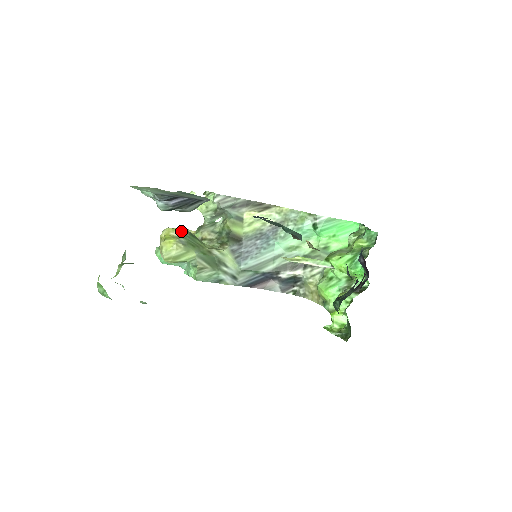
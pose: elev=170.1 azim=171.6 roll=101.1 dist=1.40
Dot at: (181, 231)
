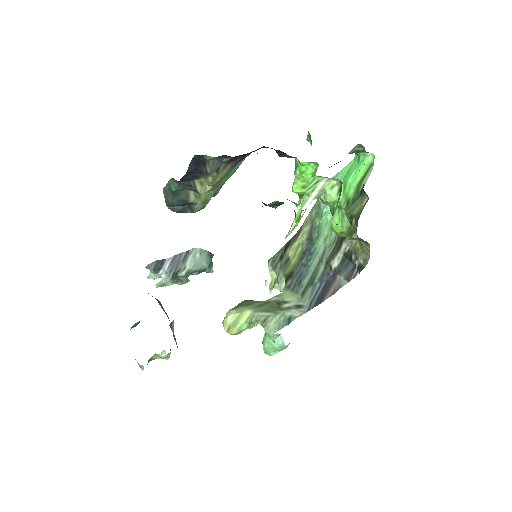
Dot at: occluded
